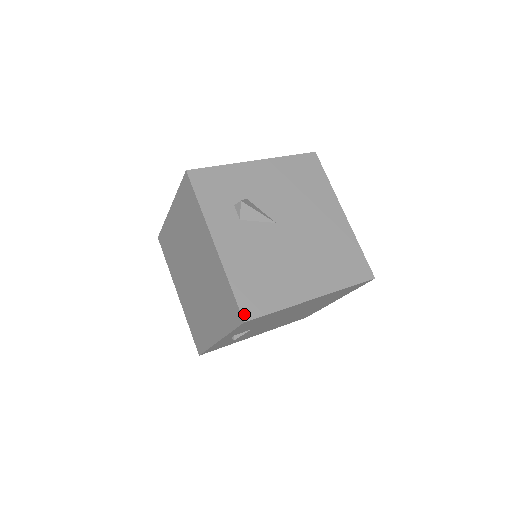
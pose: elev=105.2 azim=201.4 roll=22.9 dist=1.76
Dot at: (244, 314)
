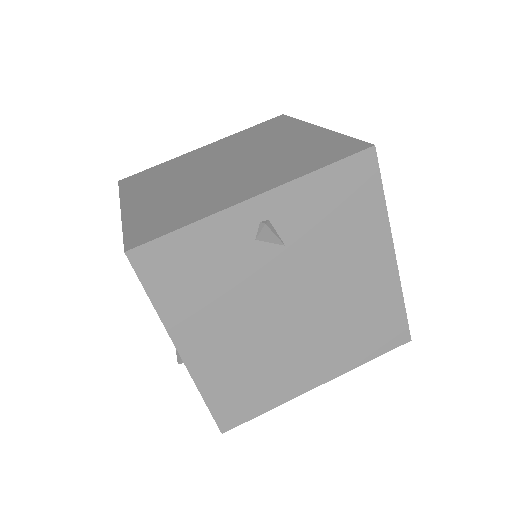
Dot at: occluded
